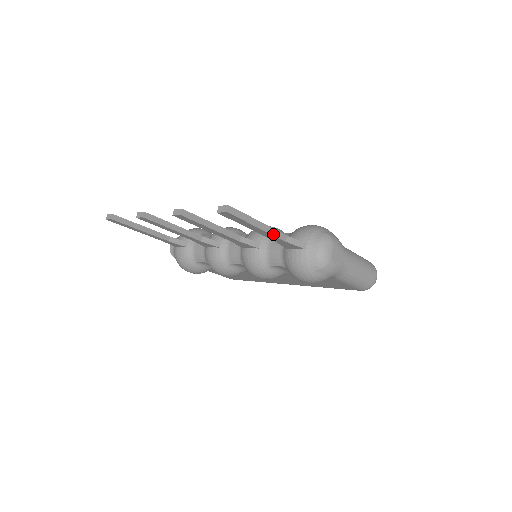
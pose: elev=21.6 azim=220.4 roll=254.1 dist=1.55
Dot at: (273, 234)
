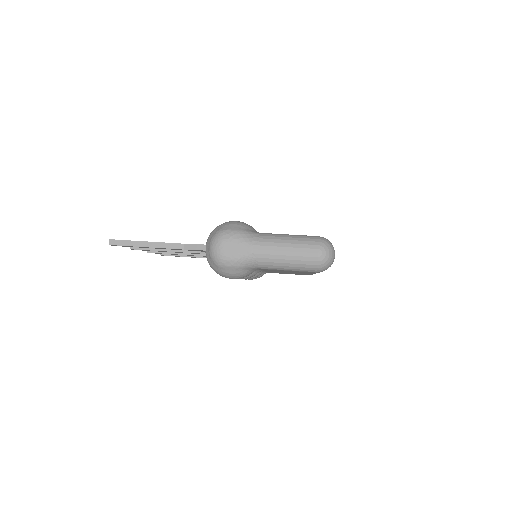
Dot at: (166, 247)
